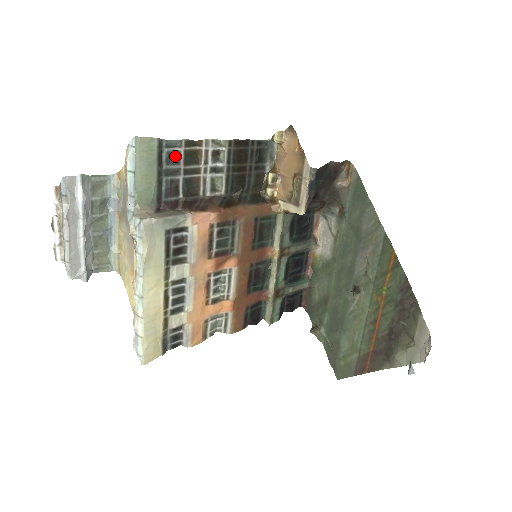
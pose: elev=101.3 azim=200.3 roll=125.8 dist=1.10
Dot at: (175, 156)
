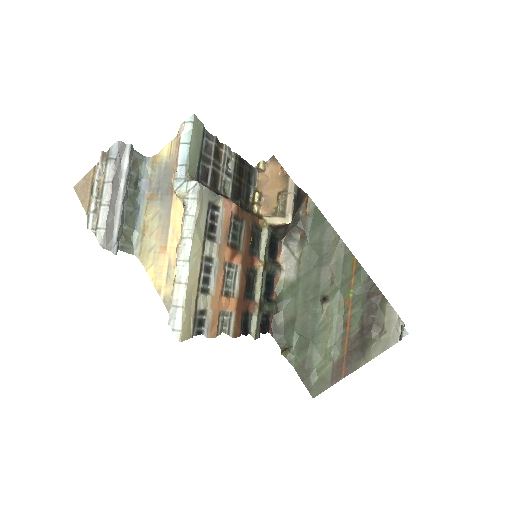
Dot at: (209, 147)
